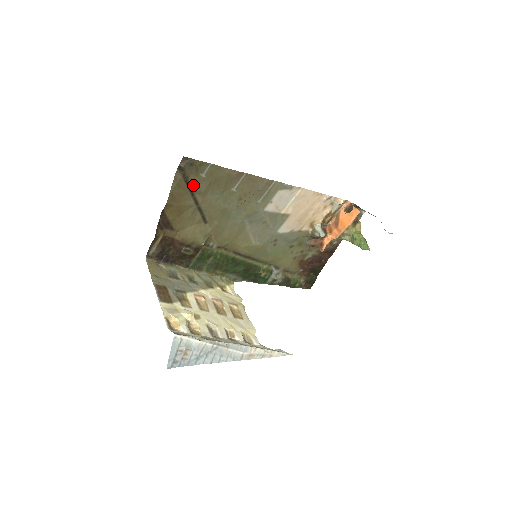
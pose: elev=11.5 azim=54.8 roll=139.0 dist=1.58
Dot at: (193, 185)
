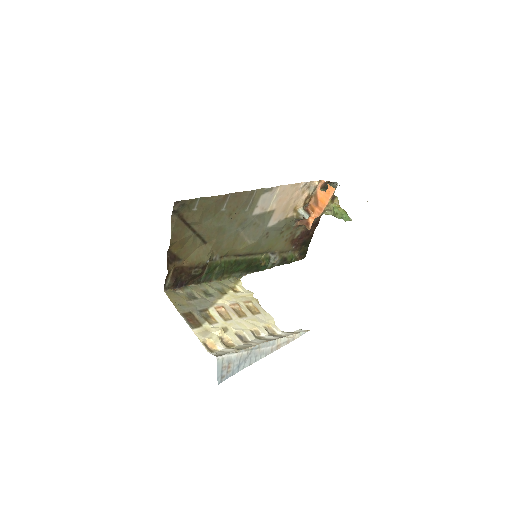
Dot at: (188, 220)
